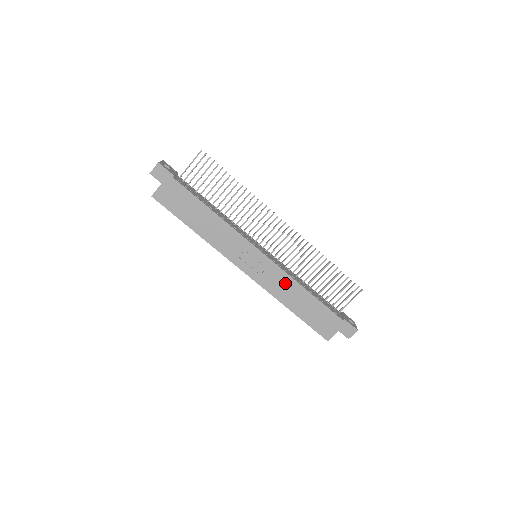
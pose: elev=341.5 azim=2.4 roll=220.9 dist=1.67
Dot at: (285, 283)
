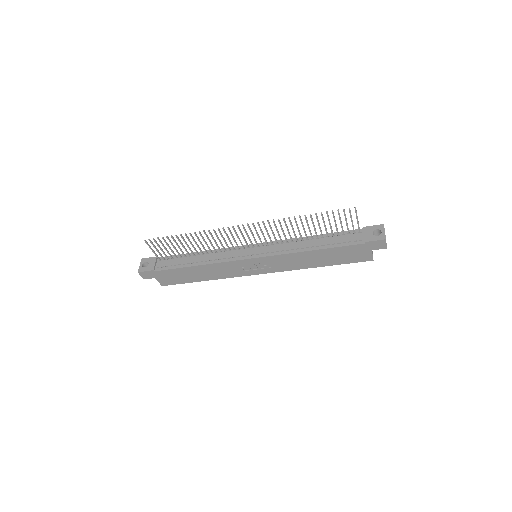
Dot at: (292, 259)
